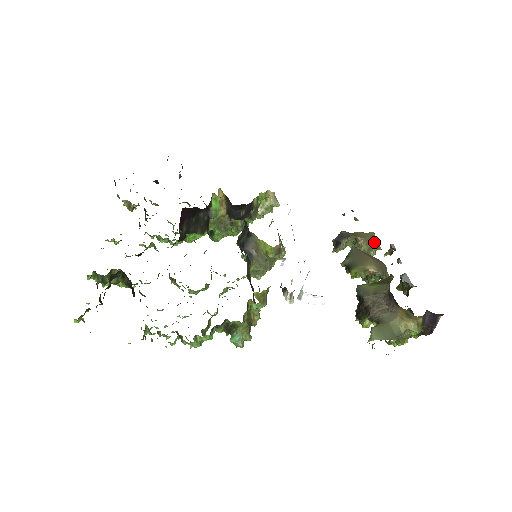
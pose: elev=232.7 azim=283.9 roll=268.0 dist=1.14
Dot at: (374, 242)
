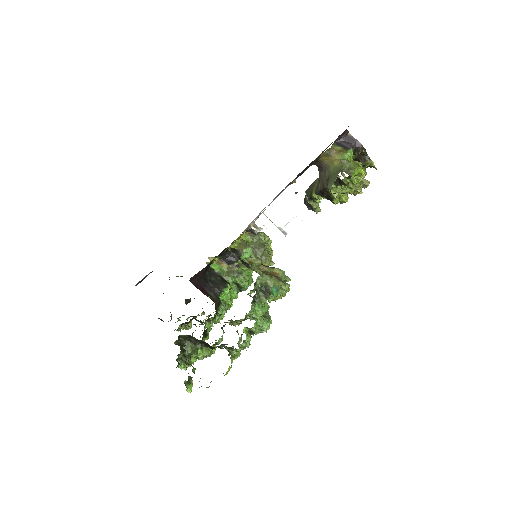
Dot at: occluded
